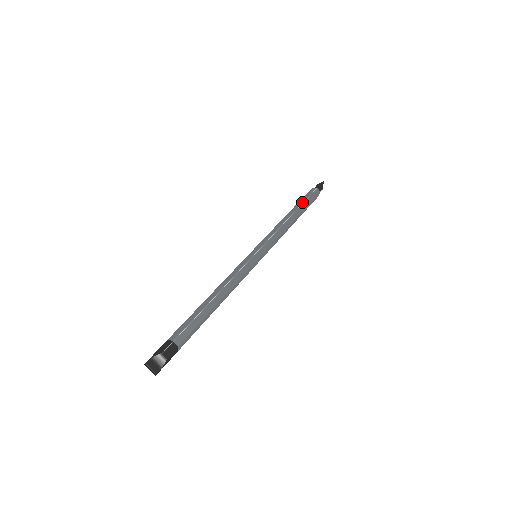
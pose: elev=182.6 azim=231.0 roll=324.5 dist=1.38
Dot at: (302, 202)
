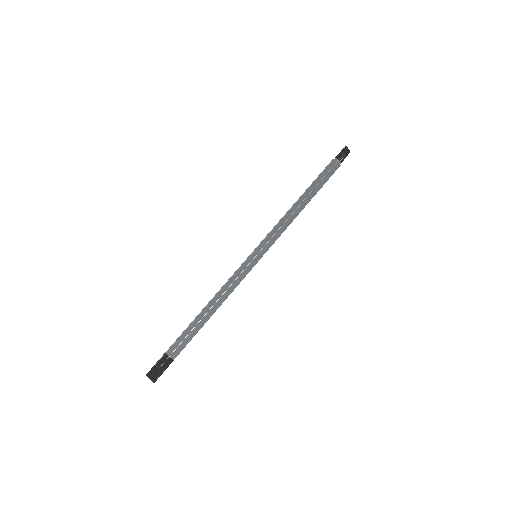
Dot at: (312, 182)
